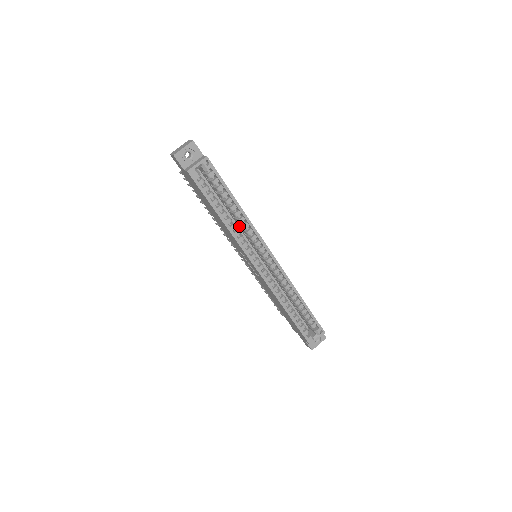
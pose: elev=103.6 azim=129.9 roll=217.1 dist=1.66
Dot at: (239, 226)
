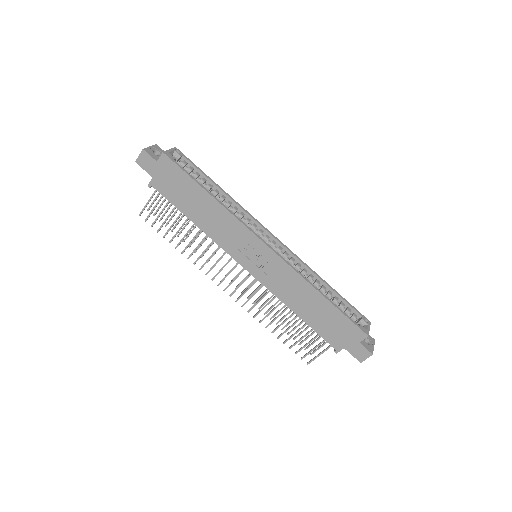
Dot at: occluded
